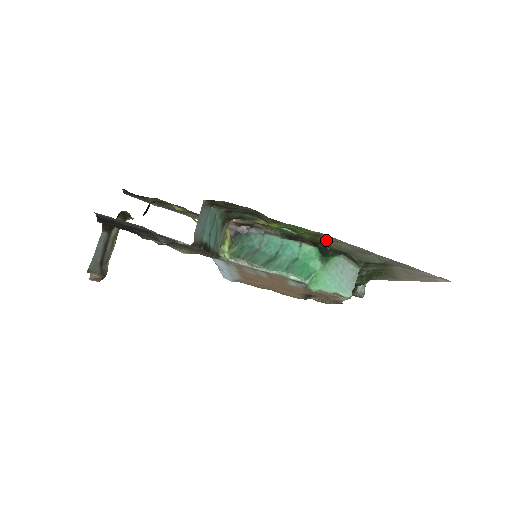
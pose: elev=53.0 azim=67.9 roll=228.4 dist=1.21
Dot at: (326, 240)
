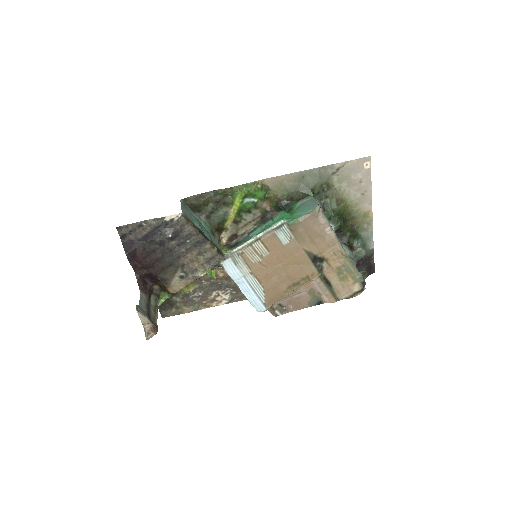
Dot at: (276, 193)
